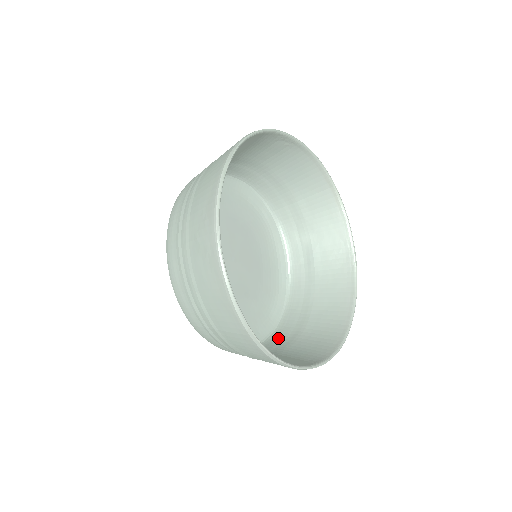
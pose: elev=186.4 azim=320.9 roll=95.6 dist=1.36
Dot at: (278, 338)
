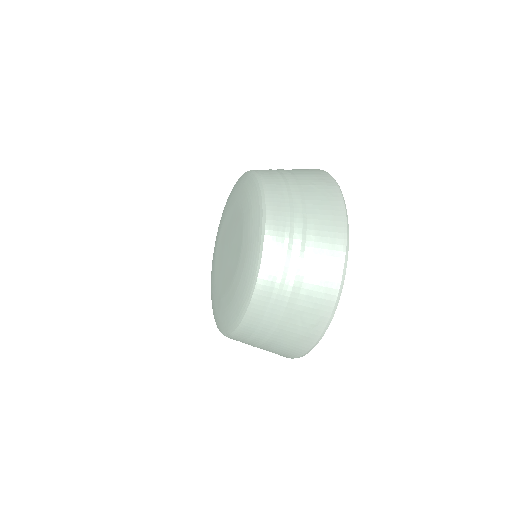
Dot at: occluded
